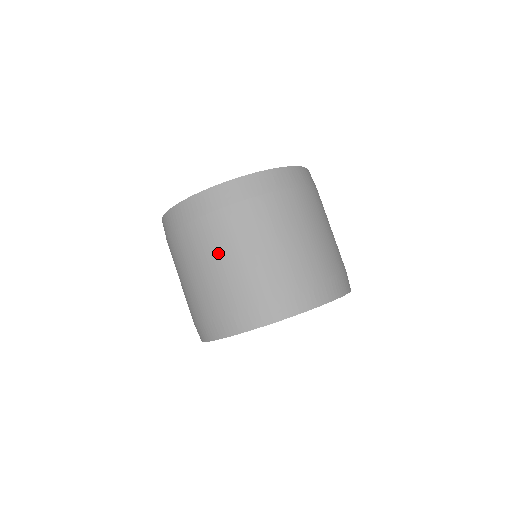
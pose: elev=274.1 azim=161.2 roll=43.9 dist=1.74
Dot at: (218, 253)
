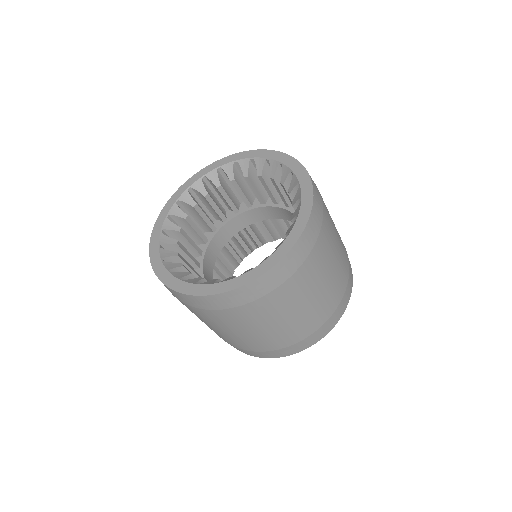
Dot at: occluded
